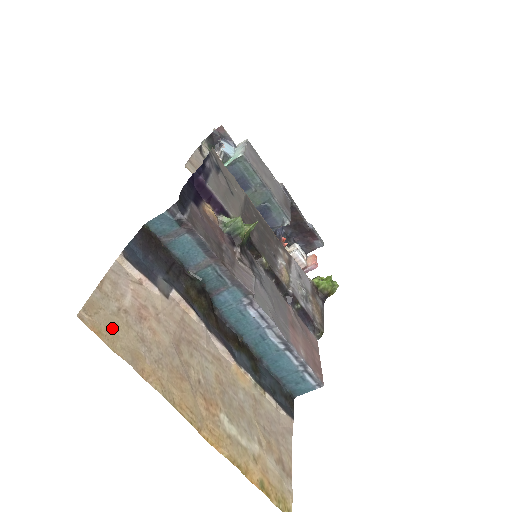
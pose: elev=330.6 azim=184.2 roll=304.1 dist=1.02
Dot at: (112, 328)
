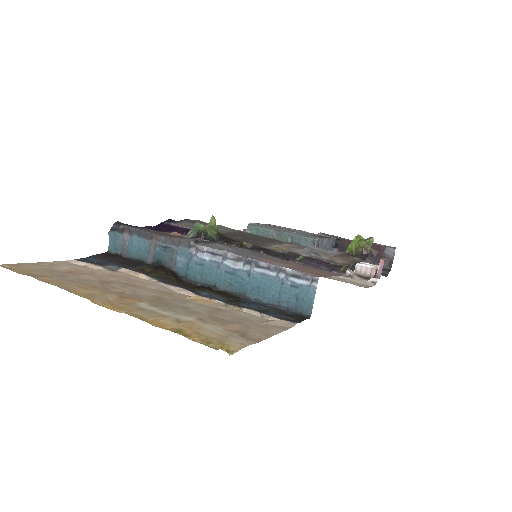
Dot at: (29, 271)
